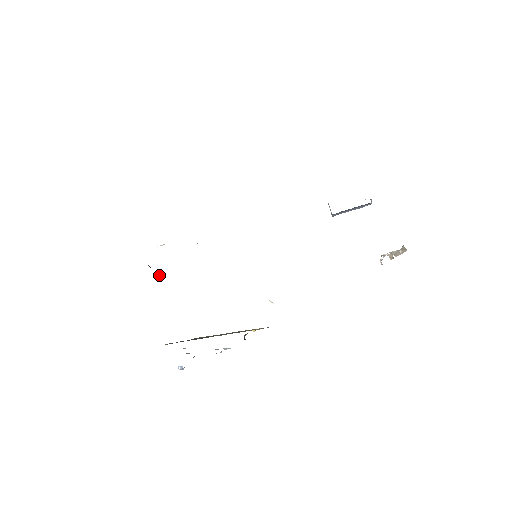
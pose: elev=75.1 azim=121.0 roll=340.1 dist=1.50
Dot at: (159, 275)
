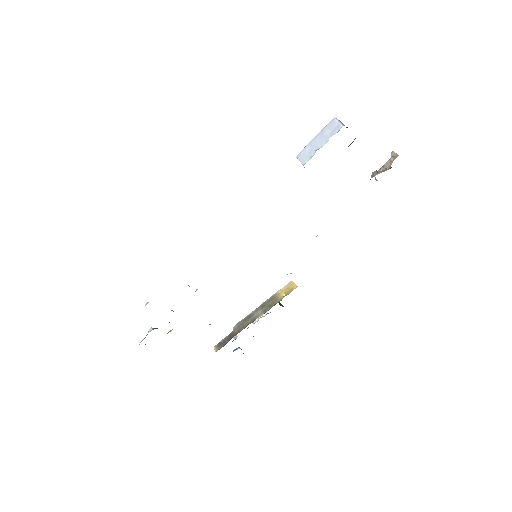
Dot at: (172, 329)
